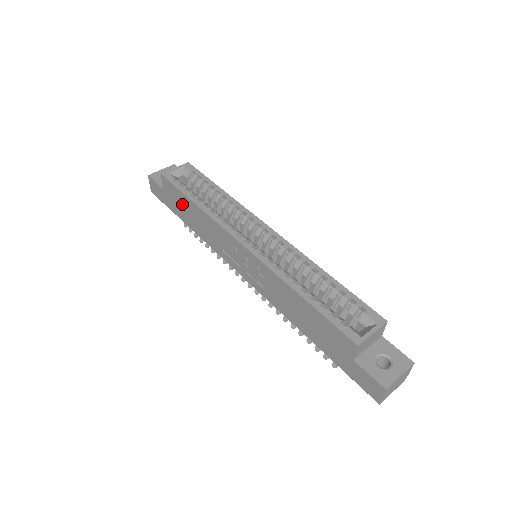
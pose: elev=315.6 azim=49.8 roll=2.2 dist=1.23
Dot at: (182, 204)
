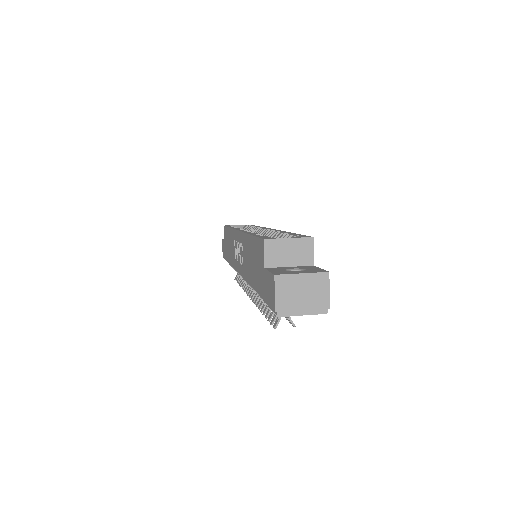
Dot at: (227, 241)
